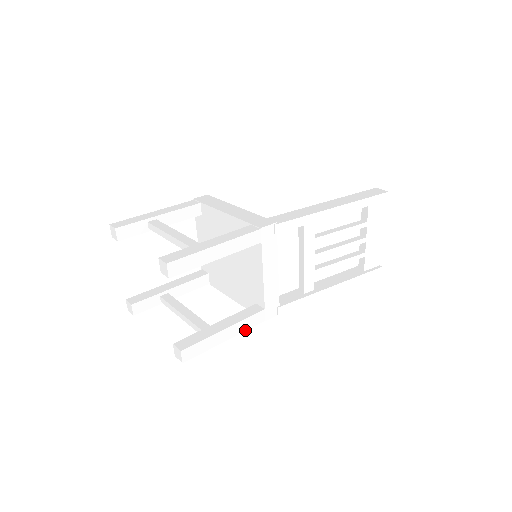
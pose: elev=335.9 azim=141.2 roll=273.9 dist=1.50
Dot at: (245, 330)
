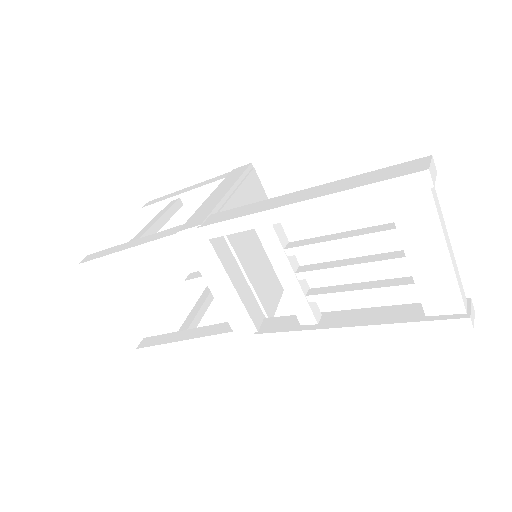
Dot at: (213, 349)
